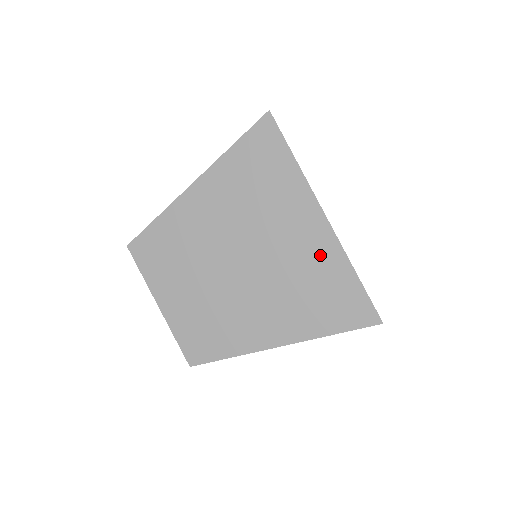
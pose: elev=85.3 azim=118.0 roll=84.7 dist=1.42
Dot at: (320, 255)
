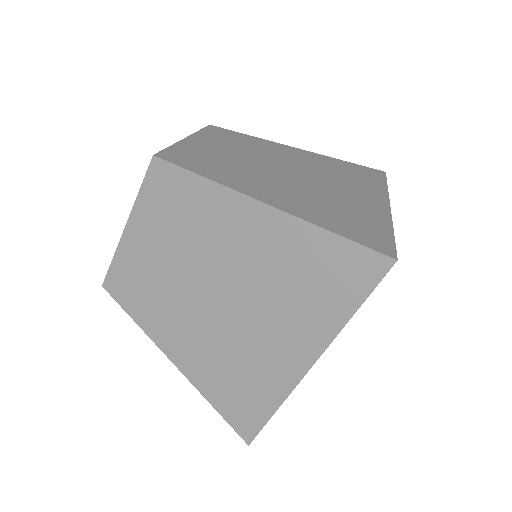
Dot at: (272, 374)
